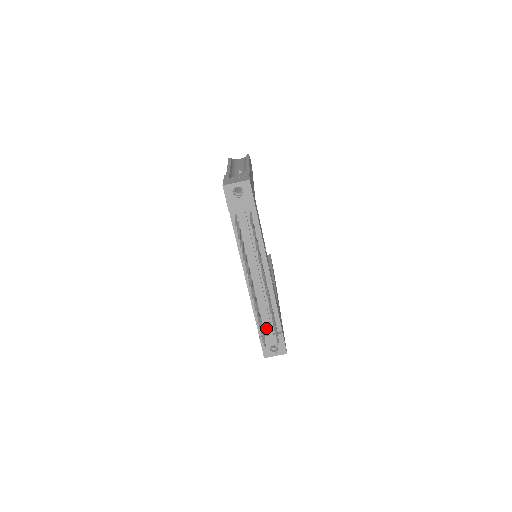
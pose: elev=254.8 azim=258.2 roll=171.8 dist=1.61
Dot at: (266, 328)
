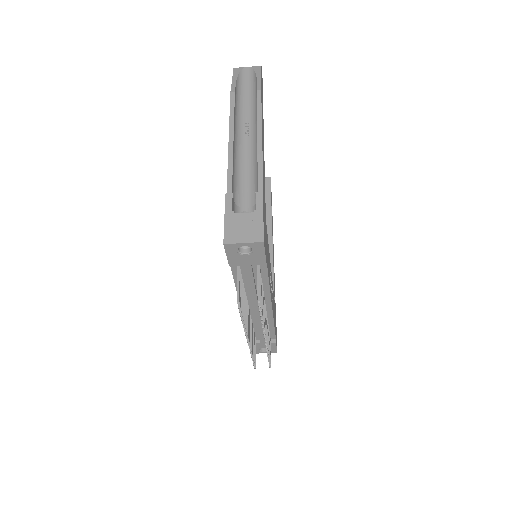
Dot at: (258, 337)
